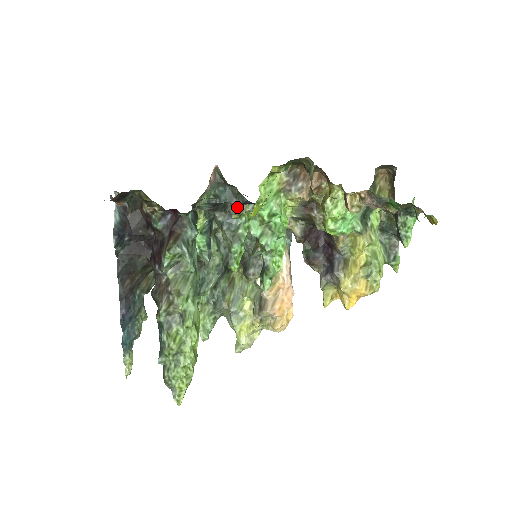
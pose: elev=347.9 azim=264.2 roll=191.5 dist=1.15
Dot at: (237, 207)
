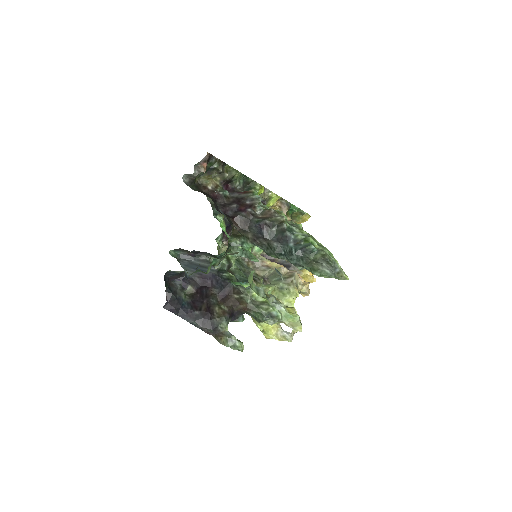
Dot at: (229, 222)
